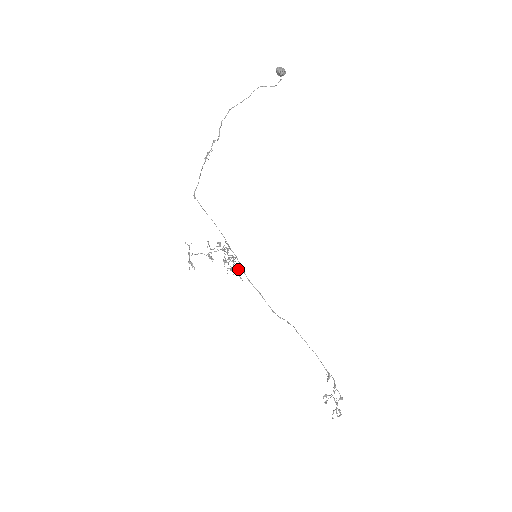
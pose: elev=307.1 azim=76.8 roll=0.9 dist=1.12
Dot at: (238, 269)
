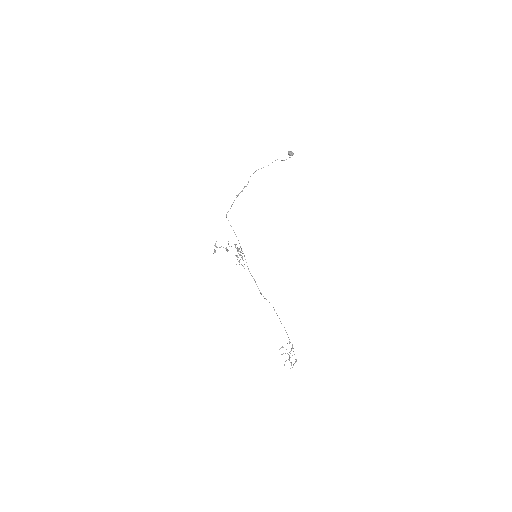
Dot at: occluded
